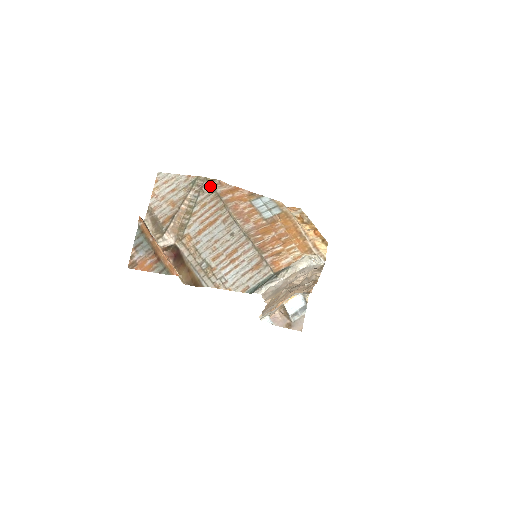
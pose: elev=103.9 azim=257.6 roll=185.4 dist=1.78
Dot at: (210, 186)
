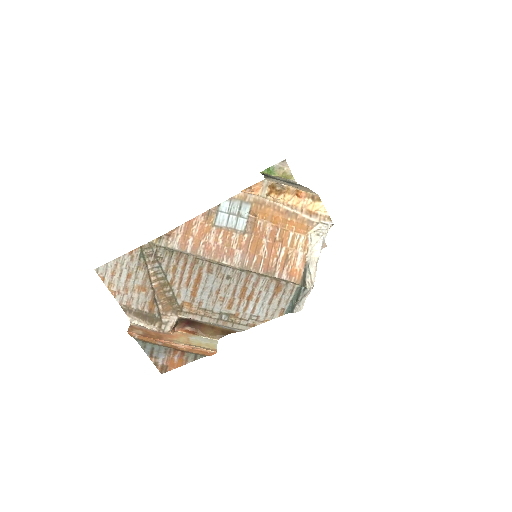
Dot at: (163, 249)
